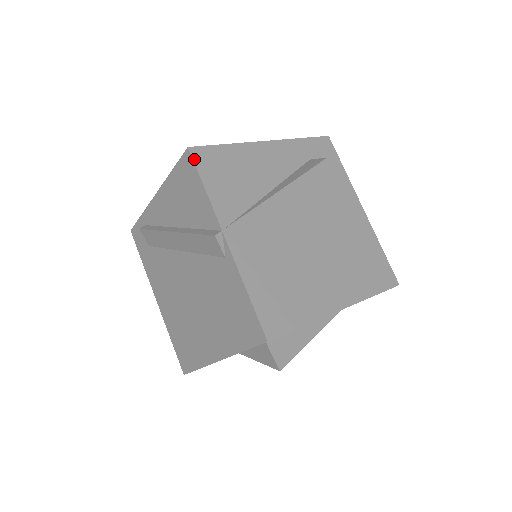
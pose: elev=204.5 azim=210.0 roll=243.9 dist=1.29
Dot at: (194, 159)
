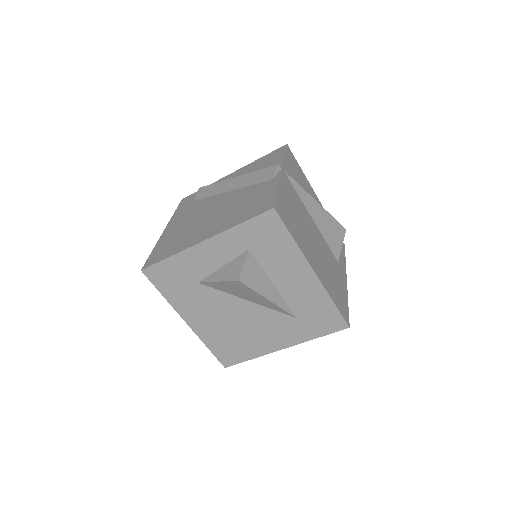
Dot at: (287, 148)
